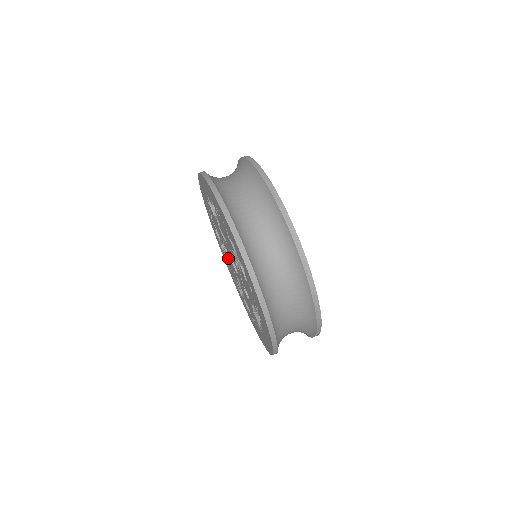
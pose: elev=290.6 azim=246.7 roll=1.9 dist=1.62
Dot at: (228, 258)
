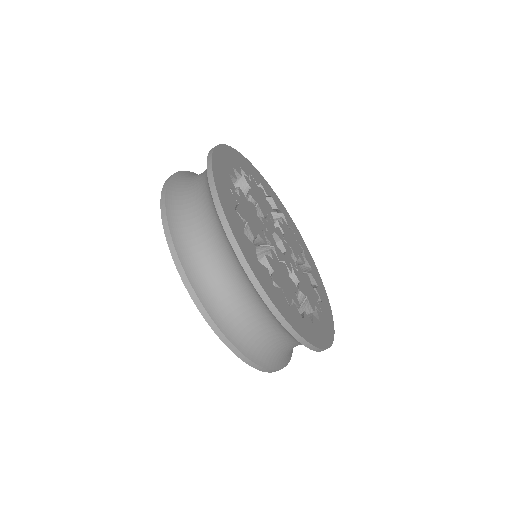
Dot at: occluded
